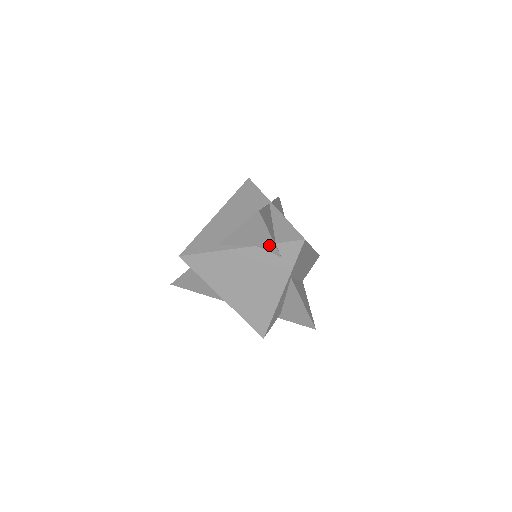
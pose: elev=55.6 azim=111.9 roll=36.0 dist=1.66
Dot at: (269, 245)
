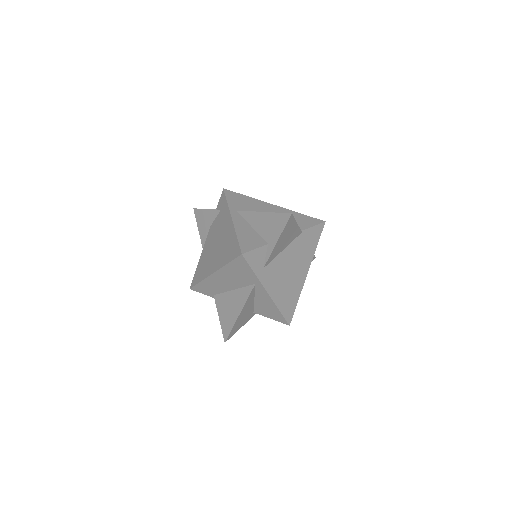
Dot at: (212, 215)
